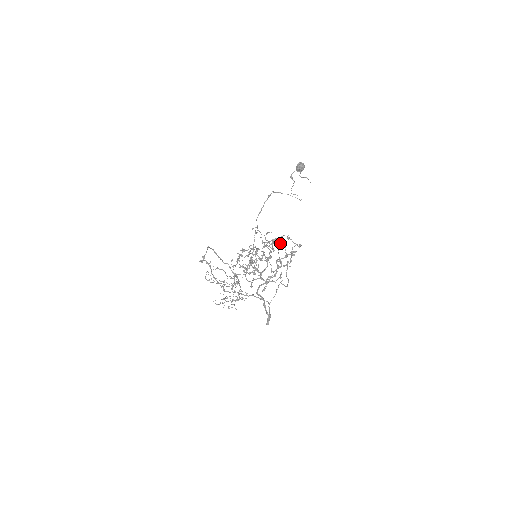
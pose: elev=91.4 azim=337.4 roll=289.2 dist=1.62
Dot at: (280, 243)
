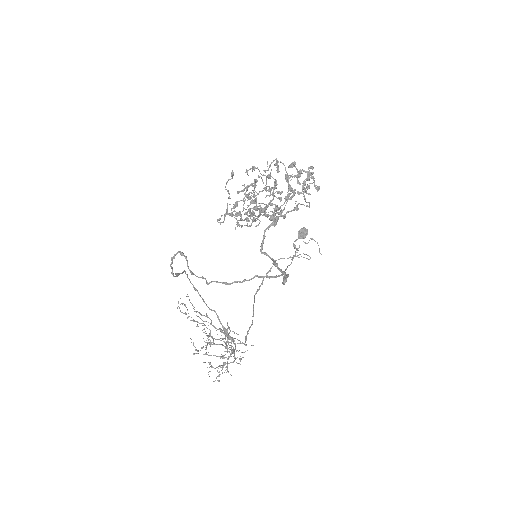
Dot at: (288, 166)
